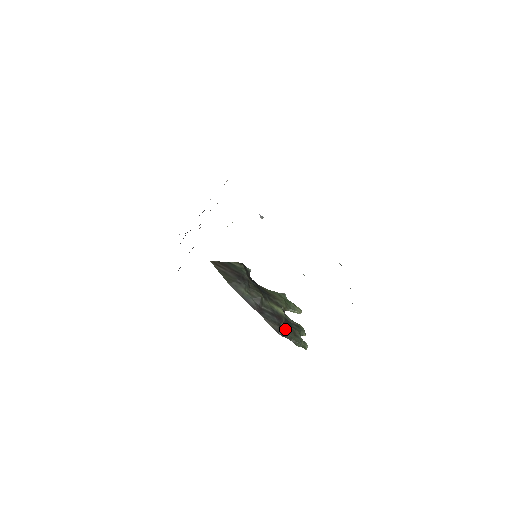
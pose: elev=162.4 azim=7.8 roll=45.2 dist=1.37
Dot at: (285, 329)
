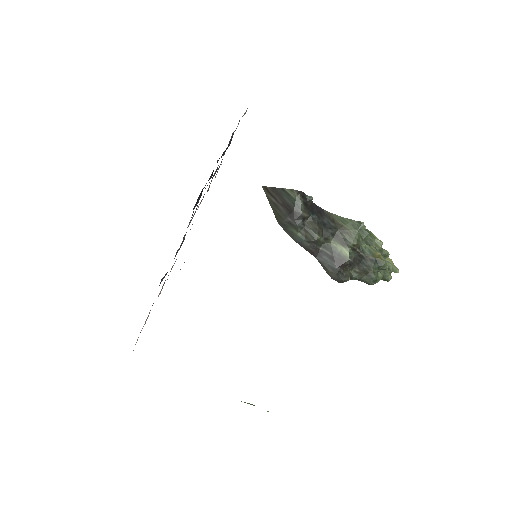
Dot at: (353, 269)
